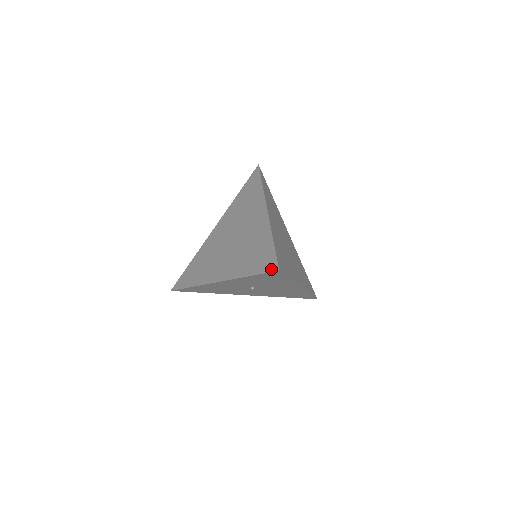
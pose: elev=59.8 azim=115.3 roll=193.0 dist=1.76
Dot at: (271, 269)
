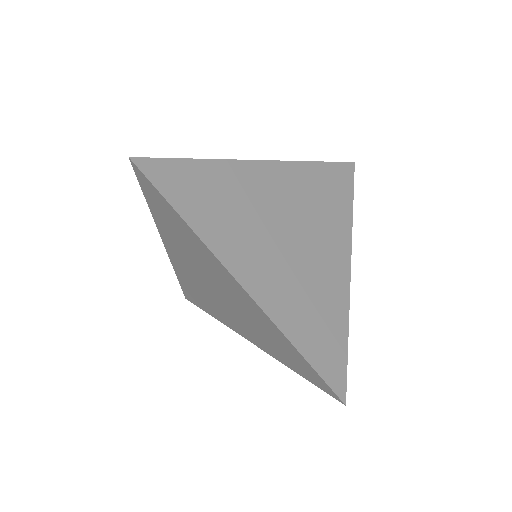
Dot at: (329, 394)
